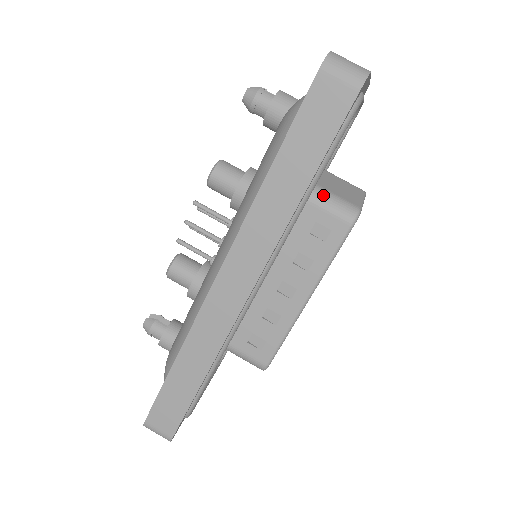
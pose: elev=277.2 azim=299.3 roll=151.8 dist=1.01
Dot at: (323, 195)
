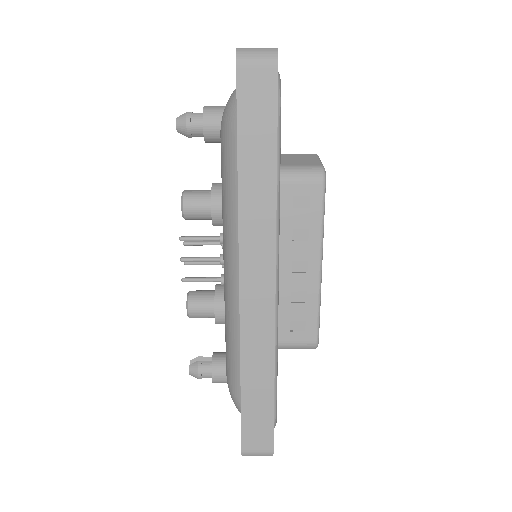
Dot at: (287, 171)
